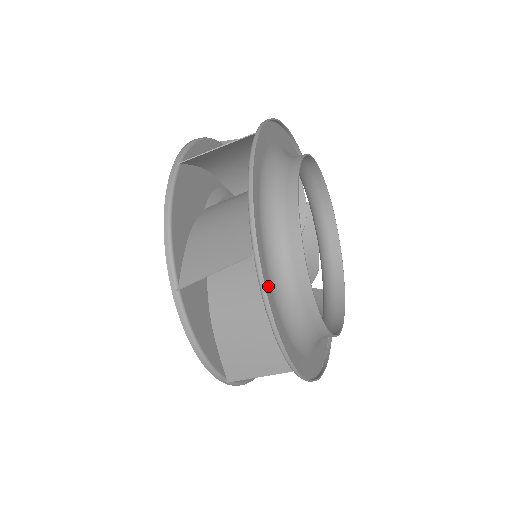
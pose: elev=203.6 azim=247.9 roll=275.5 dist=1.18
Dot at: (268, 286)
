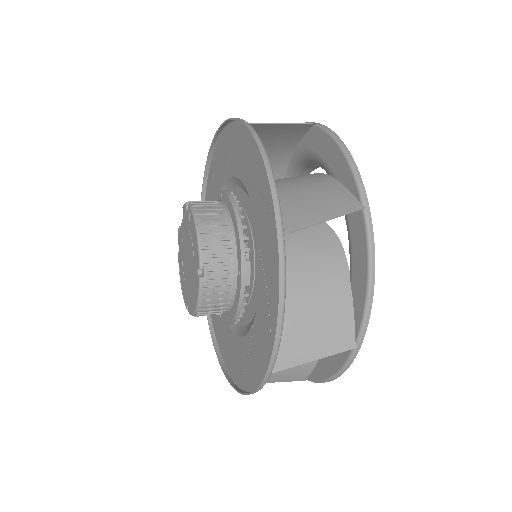
Dot at: occluded
